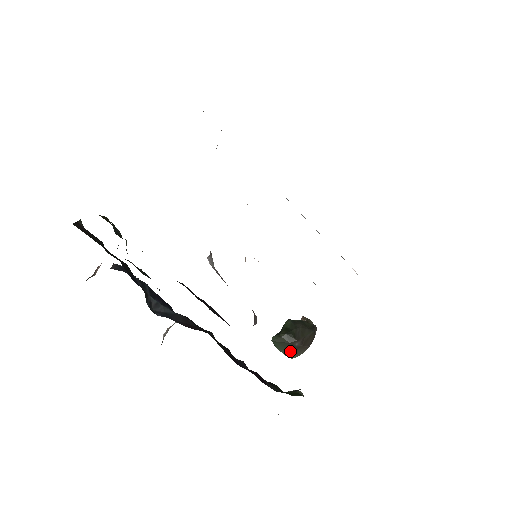
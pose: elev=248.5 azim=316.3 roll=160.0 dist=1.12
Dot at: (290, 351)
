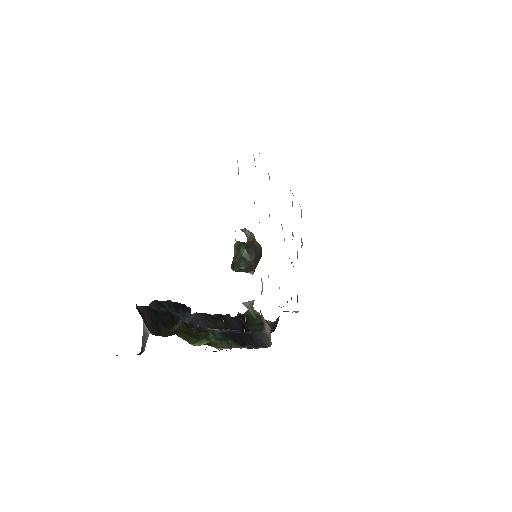
Dot at: occluded
